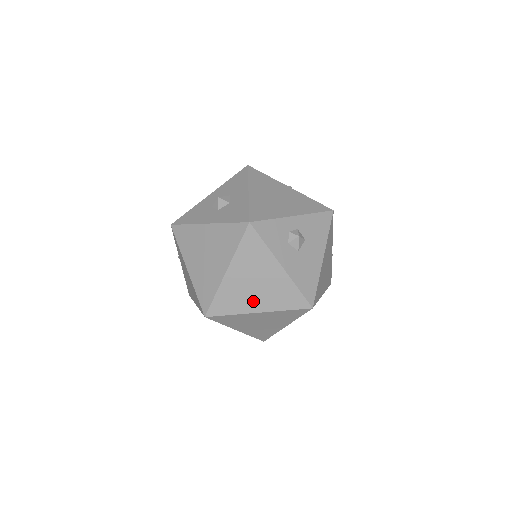
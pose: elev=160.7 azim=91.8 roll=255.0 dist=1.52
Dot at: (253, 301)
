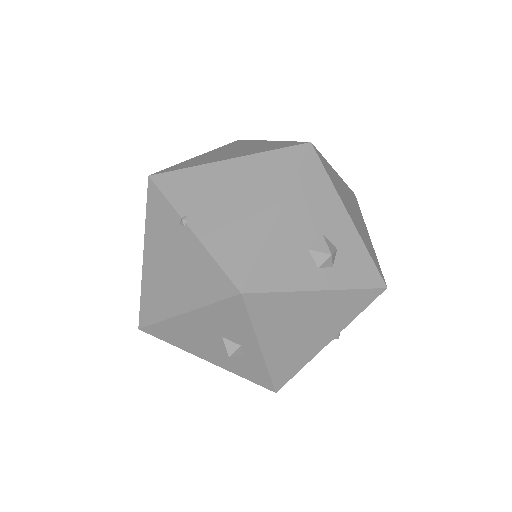
Dot at: occluded
